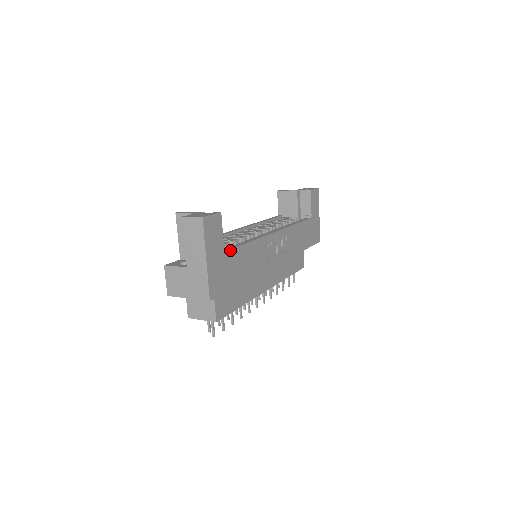
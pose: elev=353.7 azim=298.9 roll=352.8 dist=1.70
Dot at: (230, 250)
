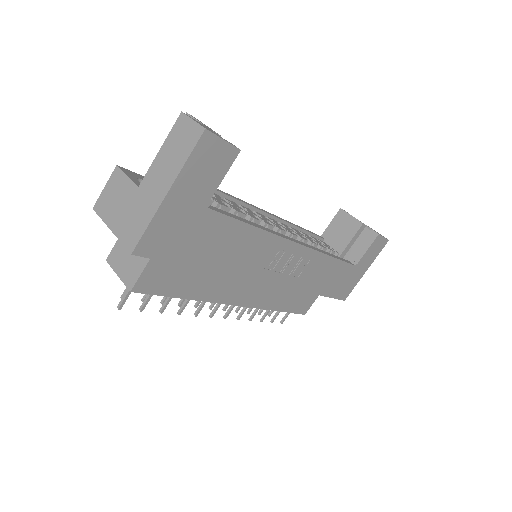
Dot at: (217, 212)
